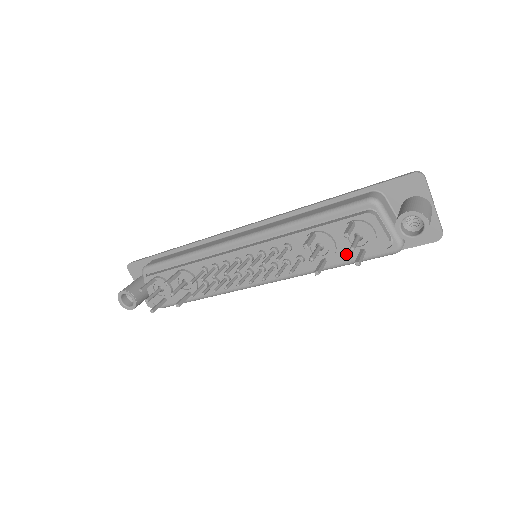
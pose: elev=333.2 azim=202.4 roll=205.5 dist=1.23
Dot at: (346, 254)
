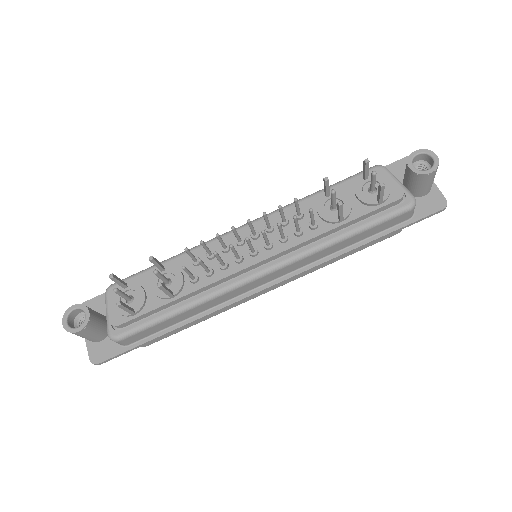
Dot at: (362, 211)
